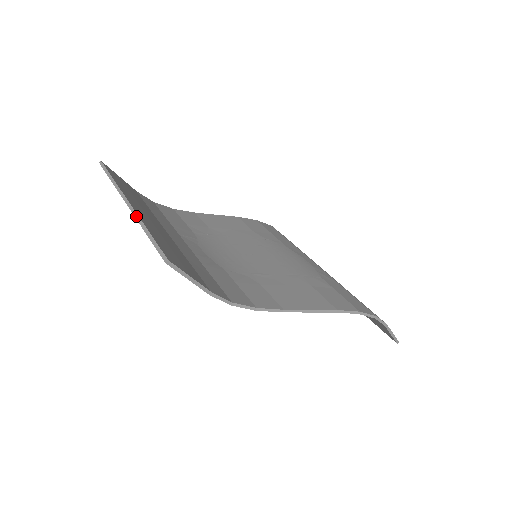
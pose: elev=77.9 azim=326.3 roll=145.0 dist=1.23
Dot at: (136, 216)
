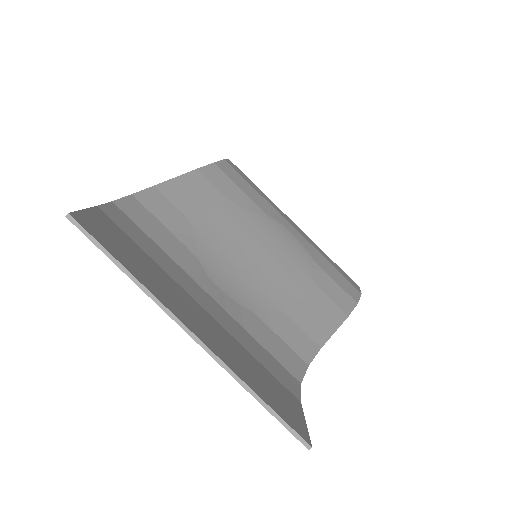
Dot at: (225, 367)
